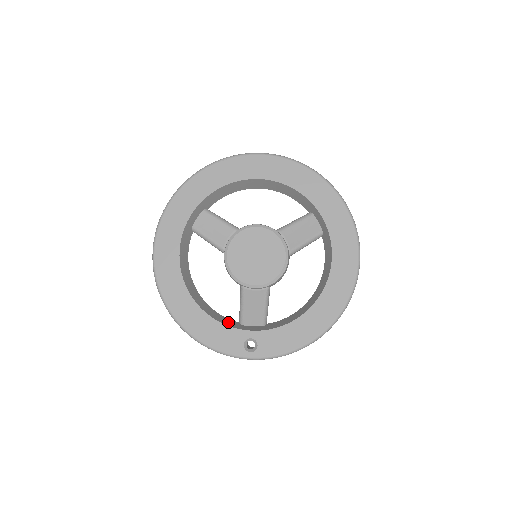
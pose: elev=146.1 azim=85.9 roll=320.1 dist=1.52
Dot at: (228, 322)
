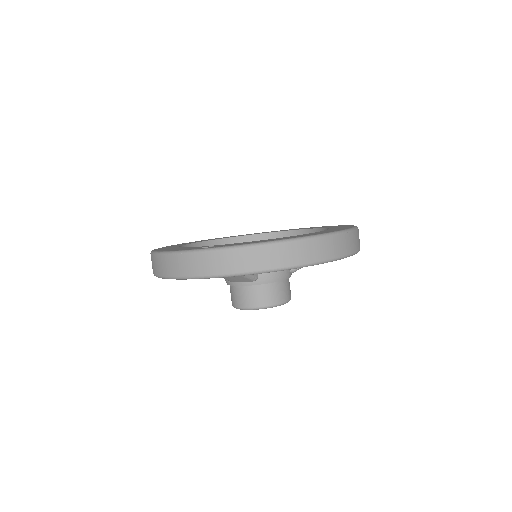
Dot at: occluded
